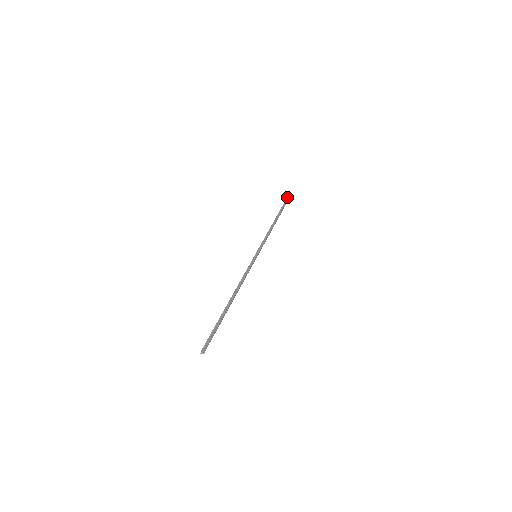
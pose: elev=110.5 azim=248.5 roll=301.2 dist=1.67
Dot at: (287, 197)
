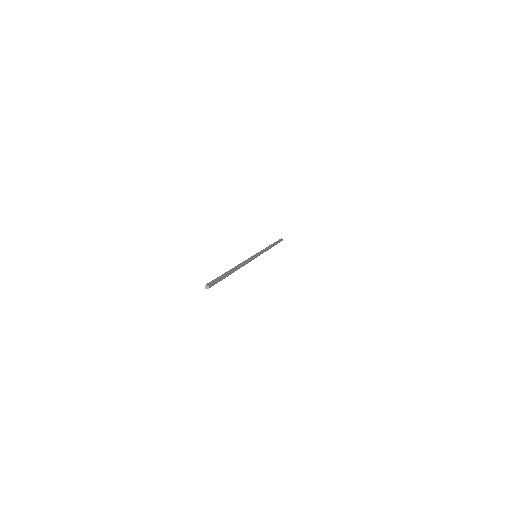
Dot at: (279, 239)
